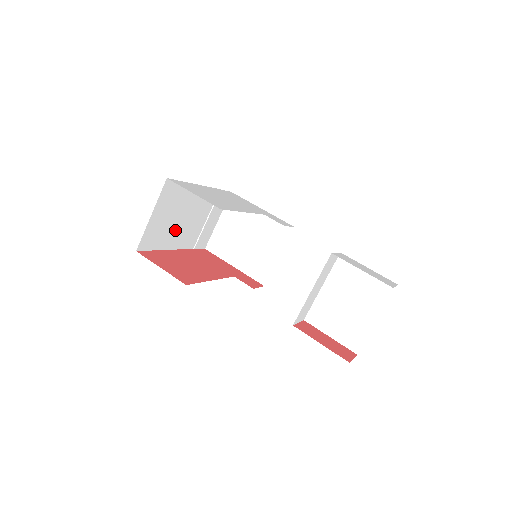
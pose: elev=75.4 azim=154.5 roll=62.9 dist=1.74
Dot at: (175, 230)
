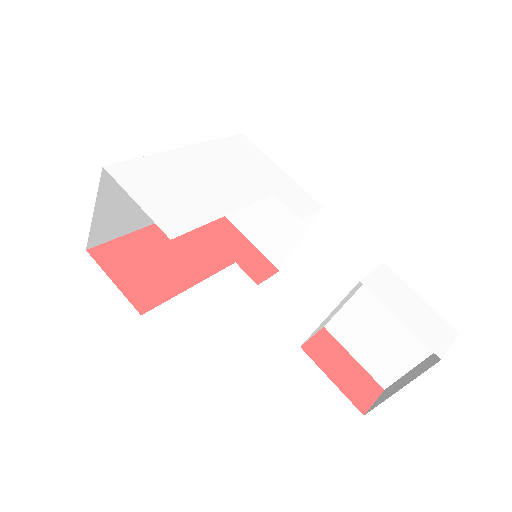
Dot at: occluded
